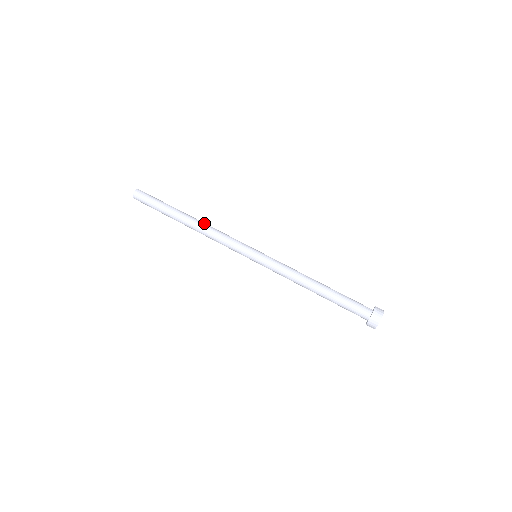
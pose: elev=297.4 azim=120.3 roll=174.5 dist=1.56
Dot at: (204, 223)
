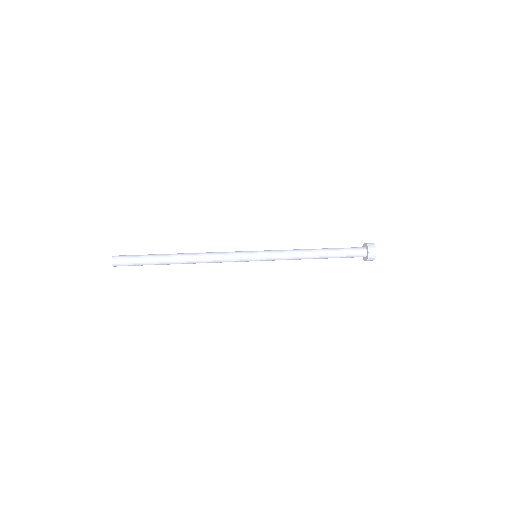
Dot at: occluded
